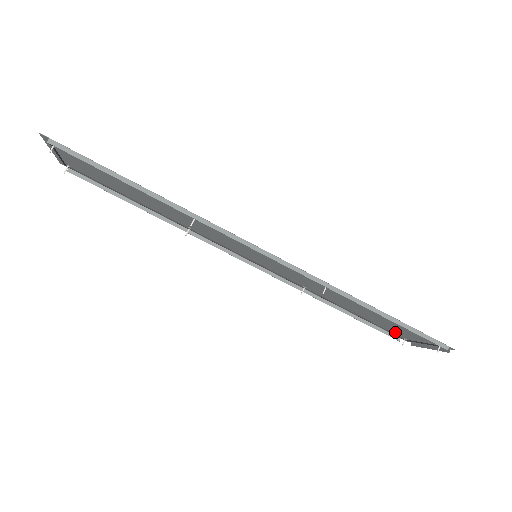
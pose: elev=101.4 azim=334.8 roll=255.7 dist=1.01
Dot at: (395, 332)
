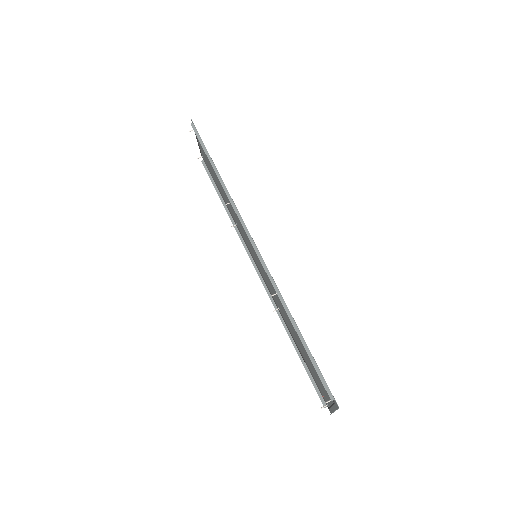
Dot at: (321, 389)
